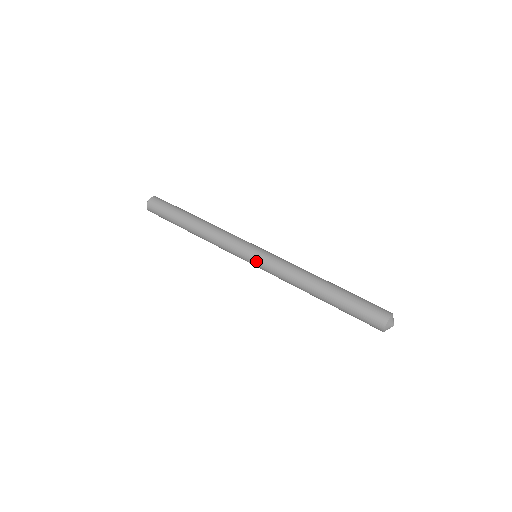
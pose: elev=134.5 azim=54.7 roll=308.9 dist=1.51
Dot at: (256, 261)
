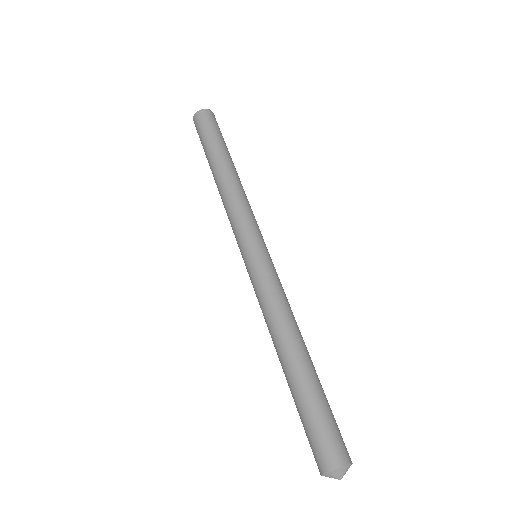
Dot at: (247, 264)
